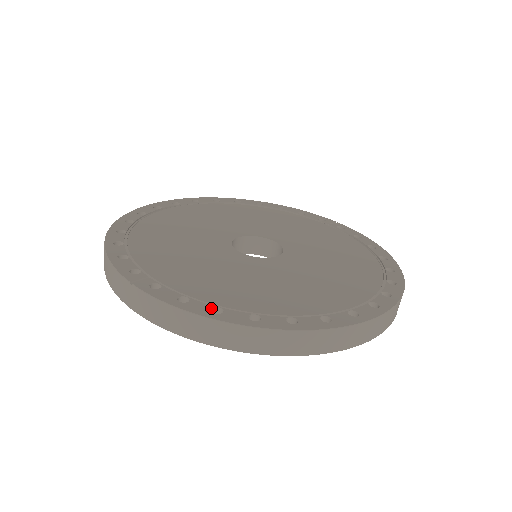
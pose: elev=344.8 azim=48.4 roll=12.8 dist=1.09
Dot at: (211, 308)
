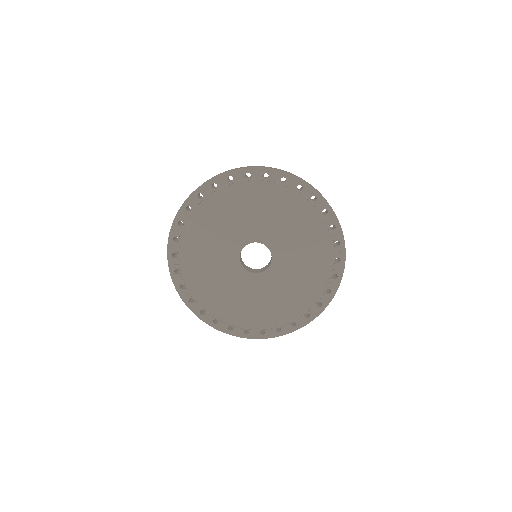
Dot at: (189, 298)
